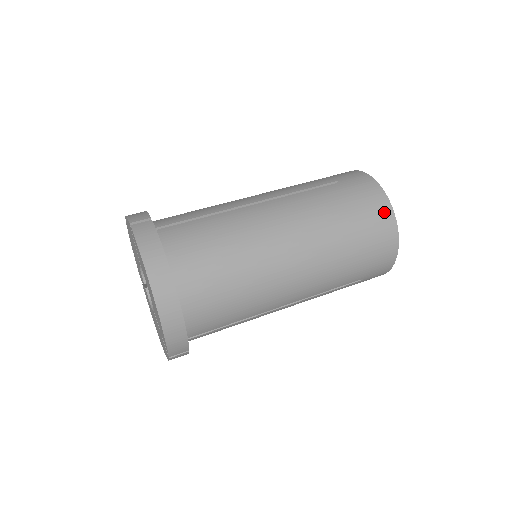
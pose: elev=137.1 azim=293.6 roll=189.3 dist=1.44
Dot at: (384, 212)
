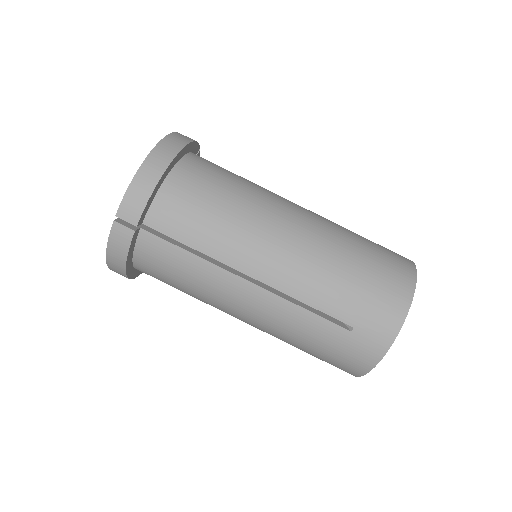
Dot at: (350, 371)
